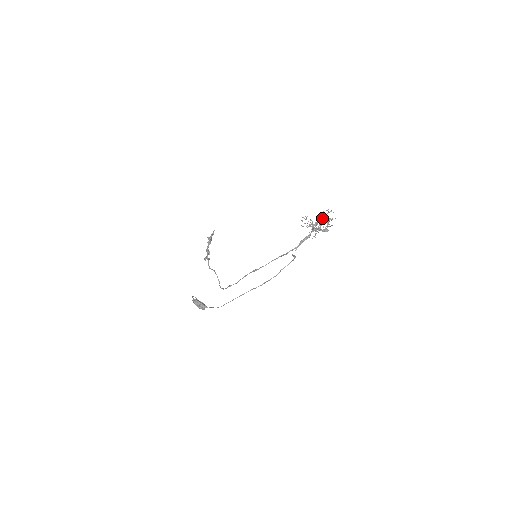
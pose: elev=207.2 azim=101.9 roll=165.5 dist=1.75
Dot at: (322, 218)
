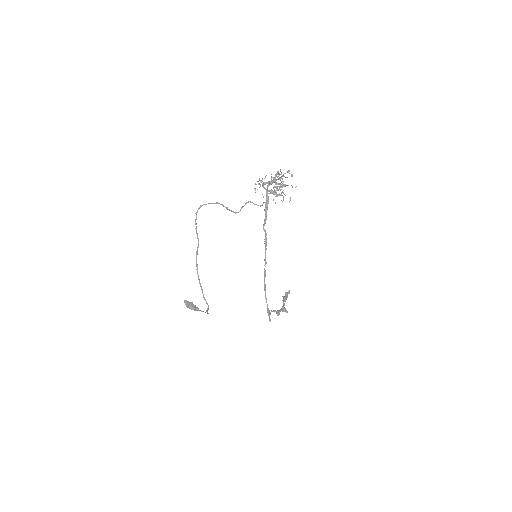
Dot at: (275, 178)
